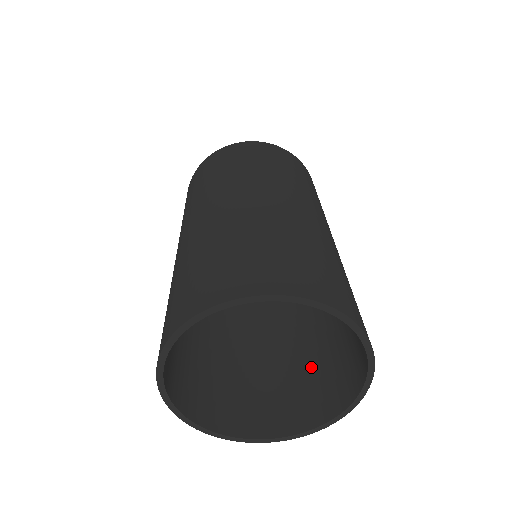
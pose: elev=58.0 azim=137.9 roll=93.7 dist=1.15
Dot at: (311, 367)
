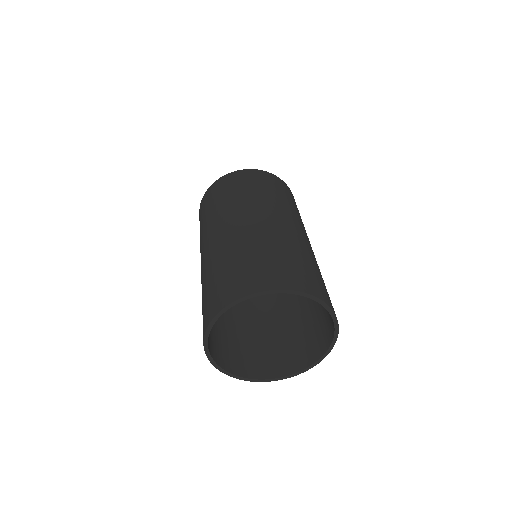
Dot at: (293, 334)
